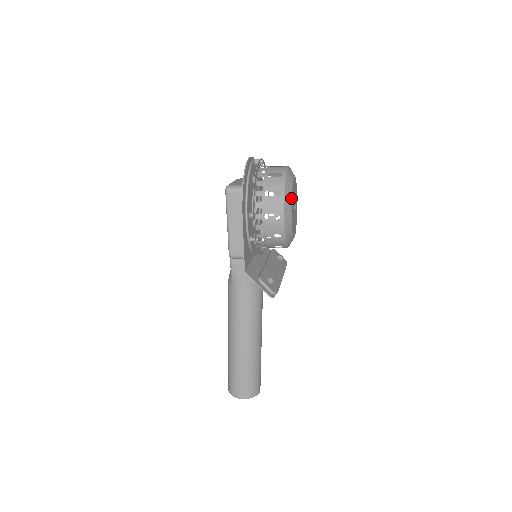
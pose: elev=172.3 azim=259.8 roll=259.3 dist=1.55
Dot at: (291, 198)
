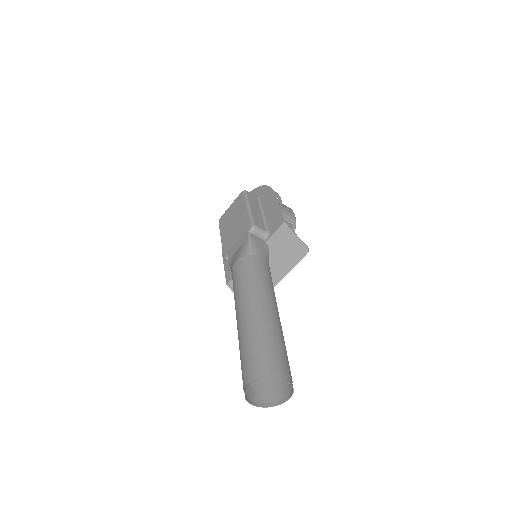
Dot at: occluded
